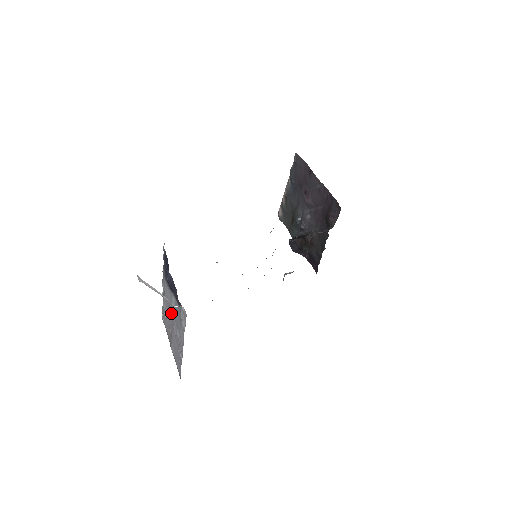
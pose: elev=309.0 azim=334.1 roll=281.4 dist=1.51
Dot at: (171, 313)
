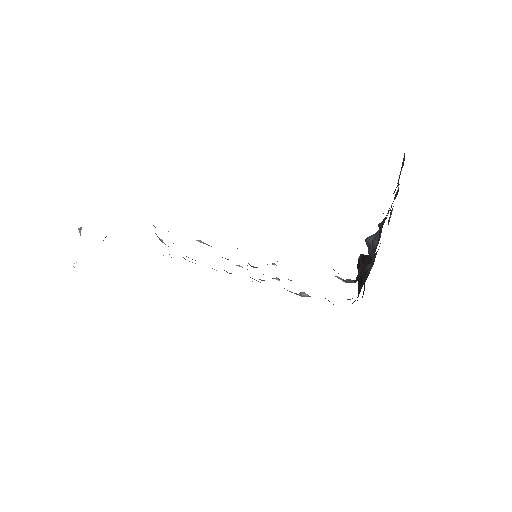
Dot at: occluded
